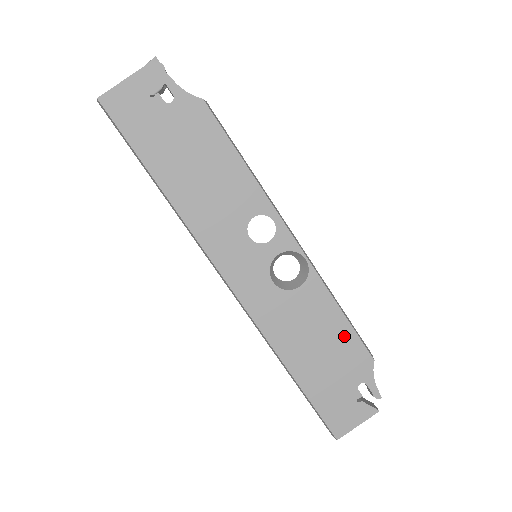
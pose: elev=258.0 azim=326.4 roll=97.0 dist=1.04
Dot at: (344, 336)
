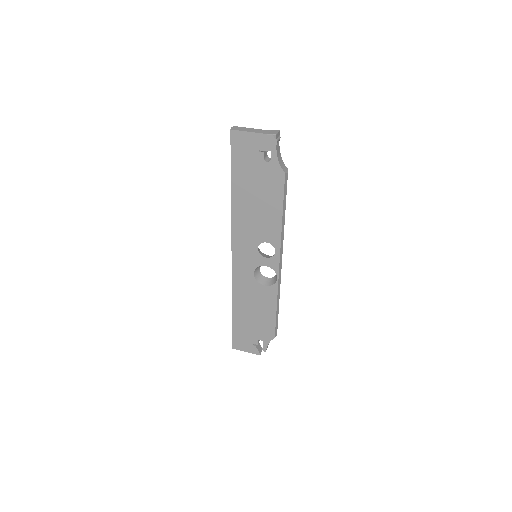
Dot at: (269, 319)
